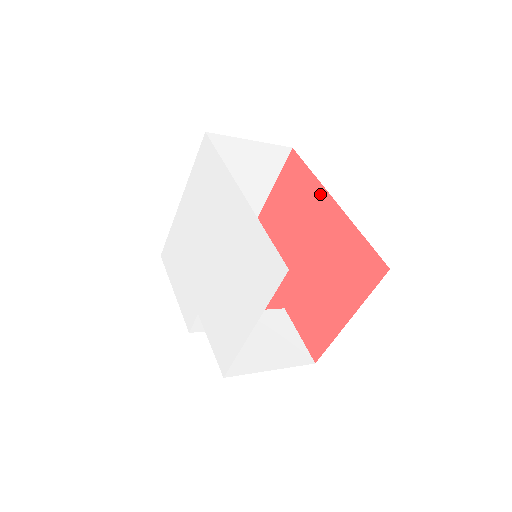
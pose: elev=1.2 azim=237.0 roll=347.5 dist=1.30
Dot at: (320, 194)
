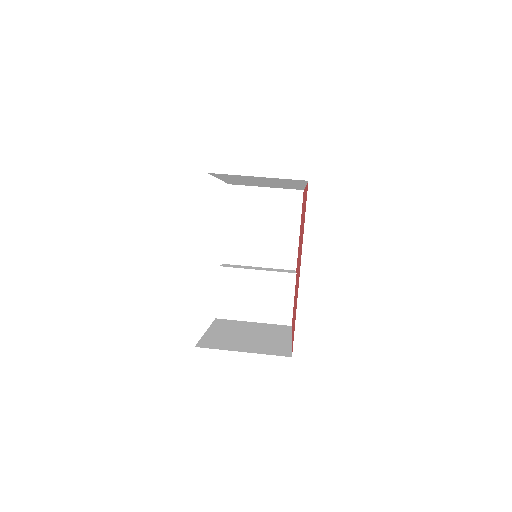
Dot at: (301, 250)
